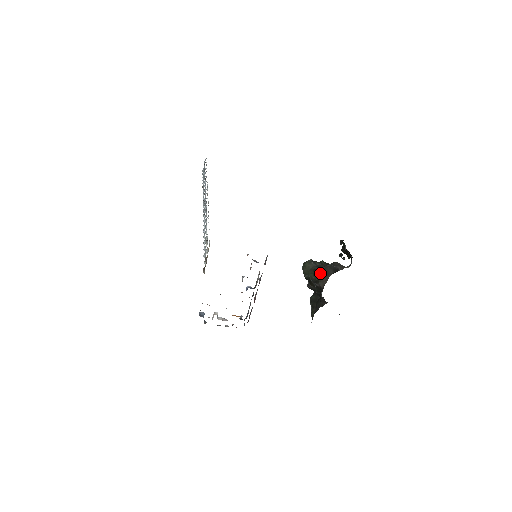
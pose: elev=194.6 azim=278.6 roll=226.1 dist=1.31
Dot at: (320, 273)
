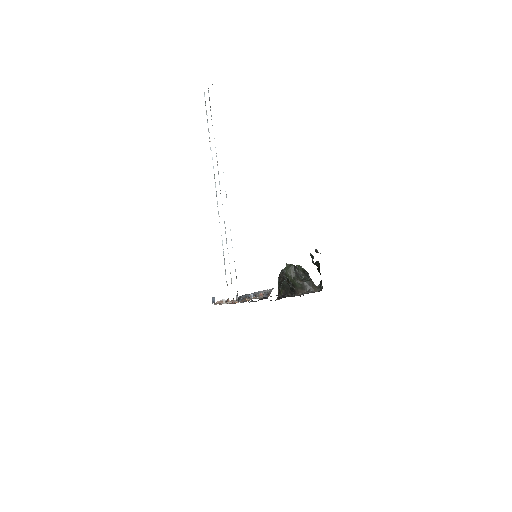
Dot at: (298, 284)
